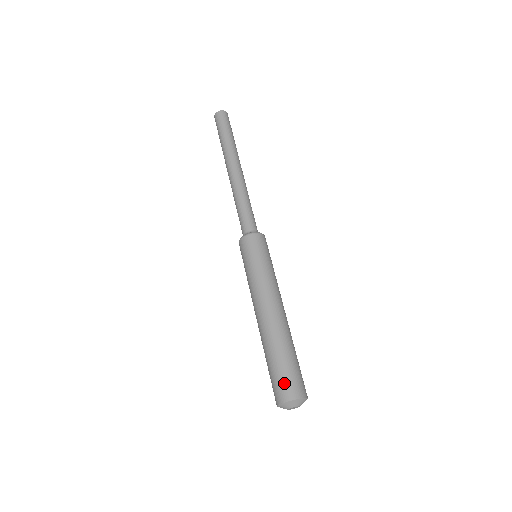
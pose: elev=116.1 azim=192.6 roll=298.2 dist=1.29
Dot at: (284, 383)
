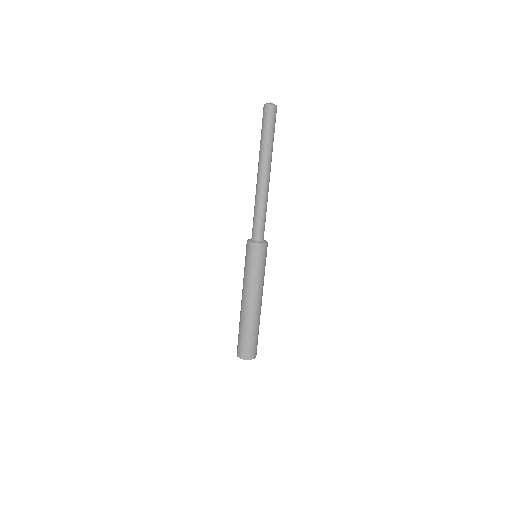
Dot at: (250, 350)
